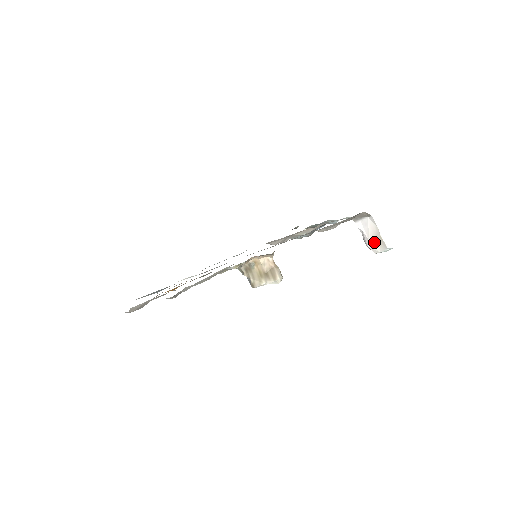
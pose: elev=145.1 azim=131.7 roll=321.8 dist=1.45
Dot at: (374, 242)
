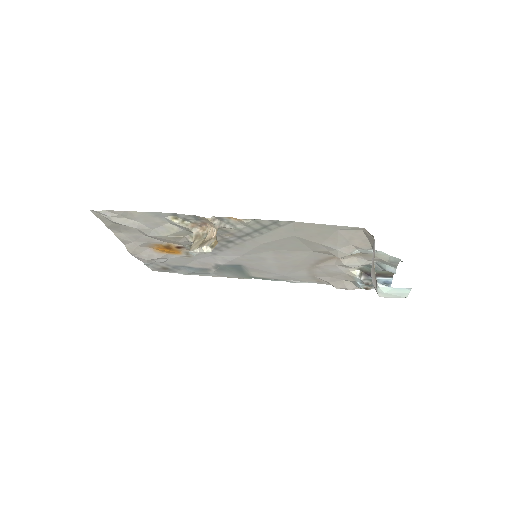
Dot at: (373, 275)
